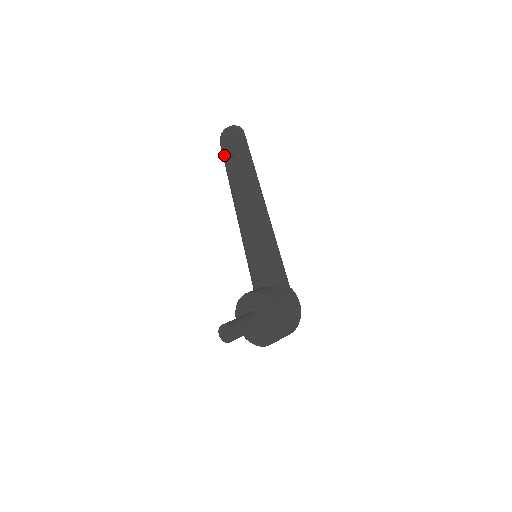
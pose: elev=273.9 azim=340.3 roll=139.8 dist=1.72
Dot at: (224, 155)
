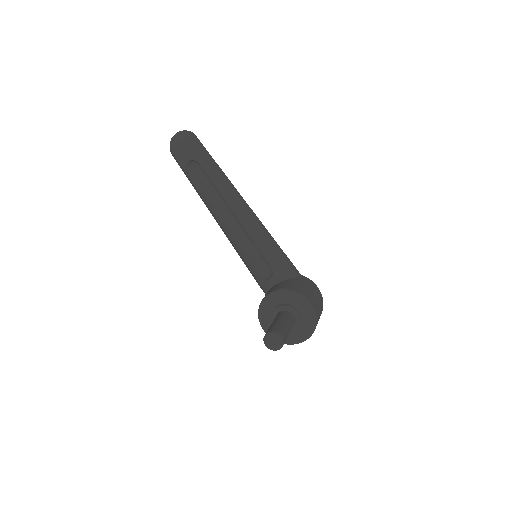
Dot at: (183, 164)
